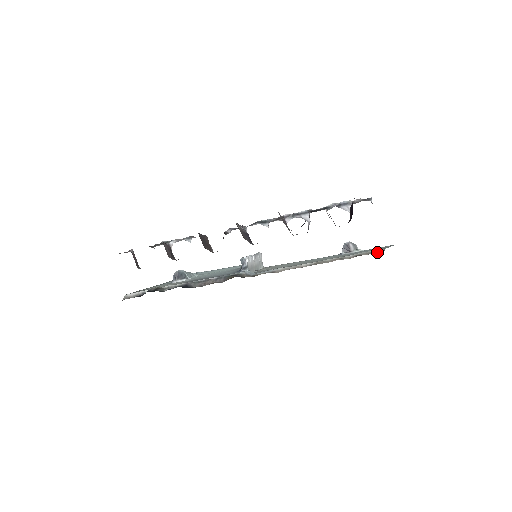
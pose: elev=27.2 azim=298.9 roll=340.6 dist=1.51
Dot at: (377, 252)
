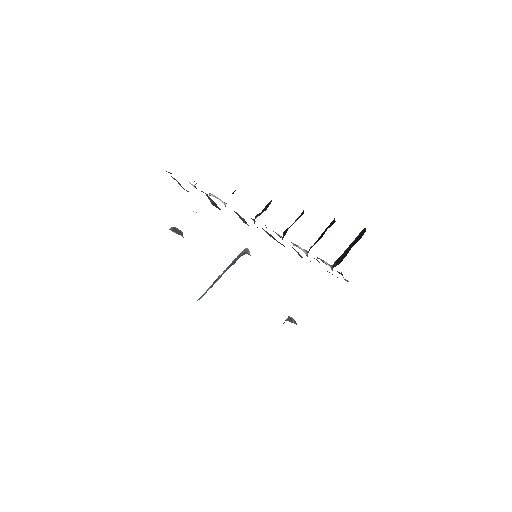
Dot at: occluded
